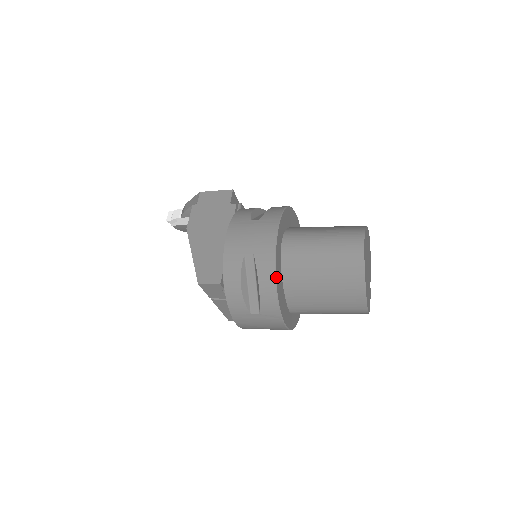
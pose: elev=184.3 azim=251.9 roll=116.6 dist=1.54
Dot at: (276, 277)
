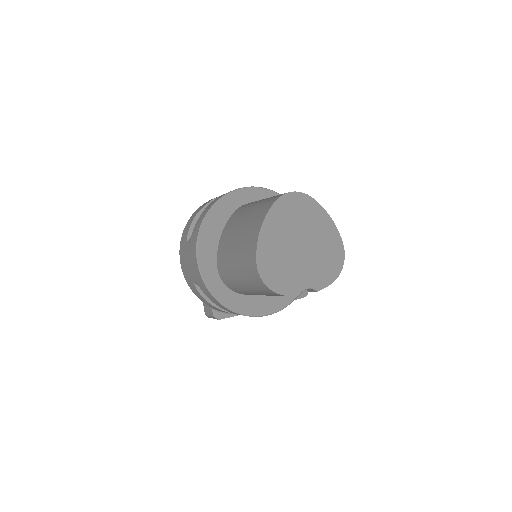
Dot at: (215, 205)
